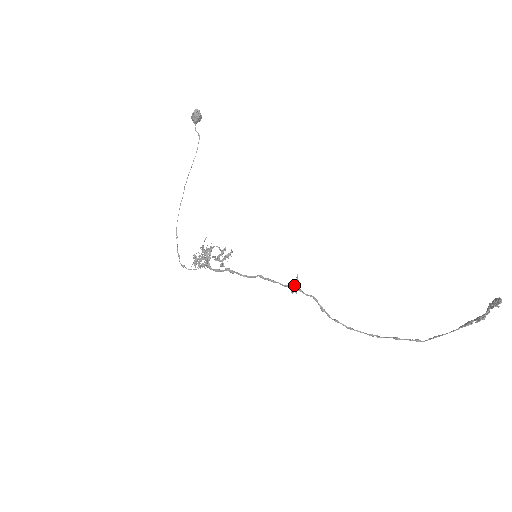
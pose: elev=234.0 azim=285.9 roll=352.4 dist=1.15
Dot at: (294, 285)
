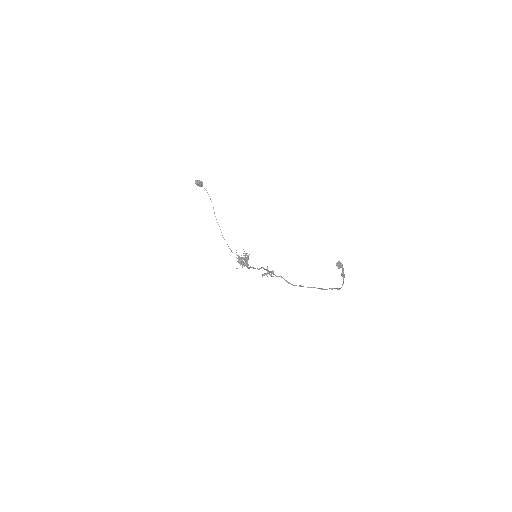
Dot at: (266, 274)
